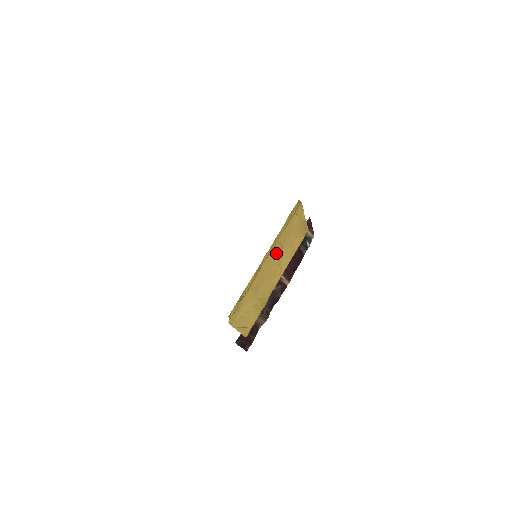
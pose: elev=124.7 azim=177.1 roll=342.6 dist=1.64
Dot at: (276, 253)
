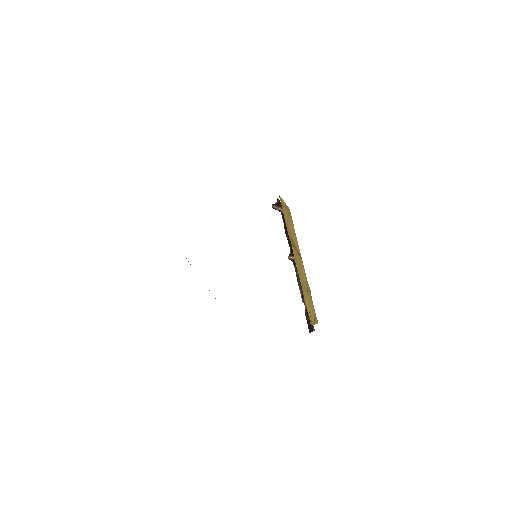
Dot at: (293, 247)
